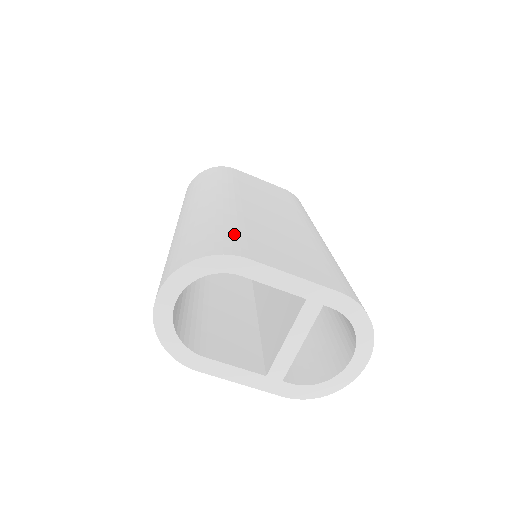
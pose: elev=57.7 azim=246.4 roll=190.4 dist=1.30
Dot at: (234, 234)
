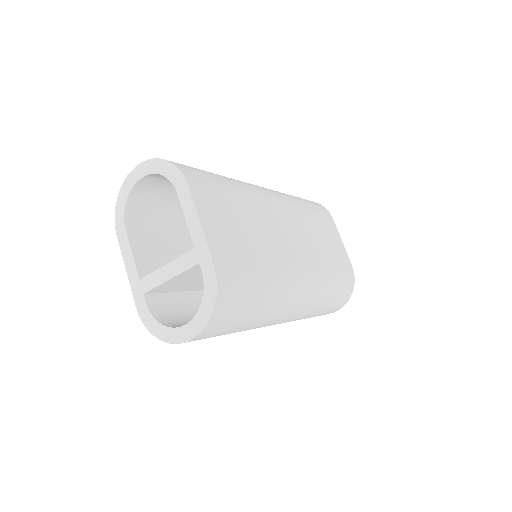
Dot at: (216, 185)
